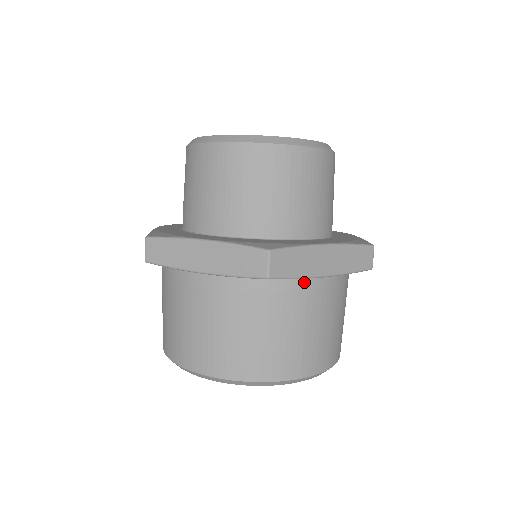
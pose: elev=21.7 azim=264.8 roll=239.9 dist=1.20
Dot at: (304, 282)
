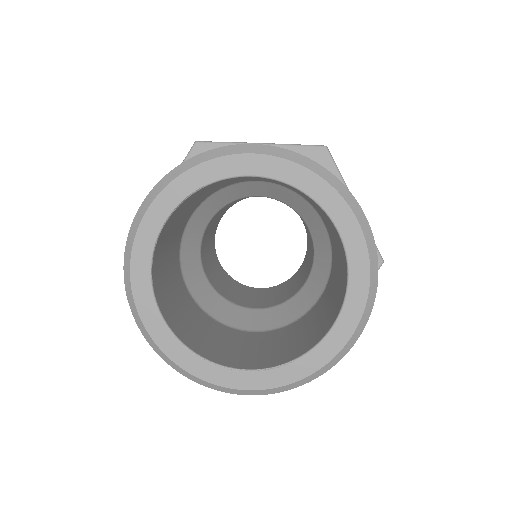
Dot at: occluded
